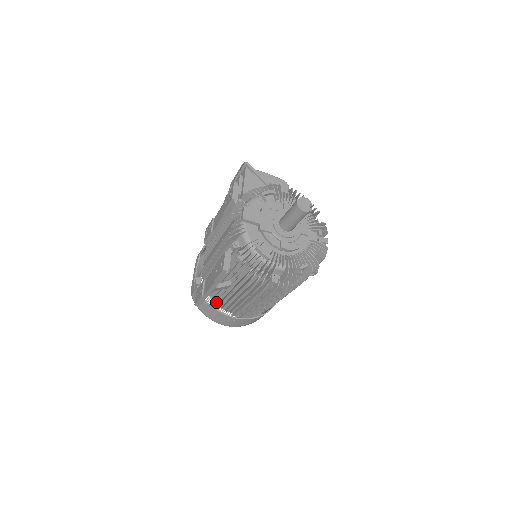
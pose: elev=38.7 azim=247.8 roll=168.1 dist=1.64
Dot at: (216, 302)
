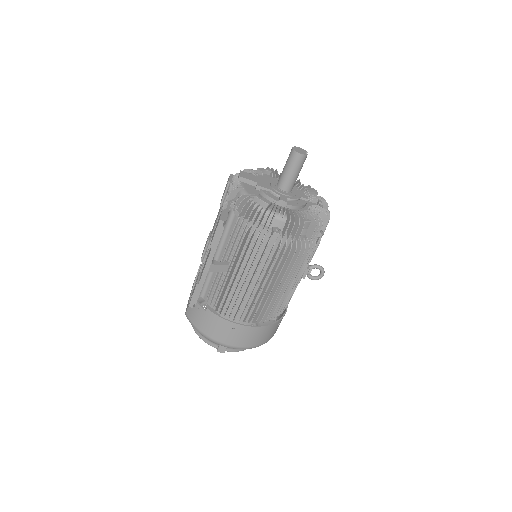
Dot at: occluded
